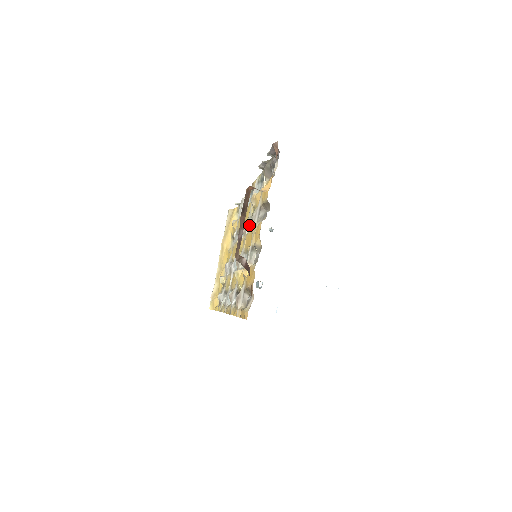
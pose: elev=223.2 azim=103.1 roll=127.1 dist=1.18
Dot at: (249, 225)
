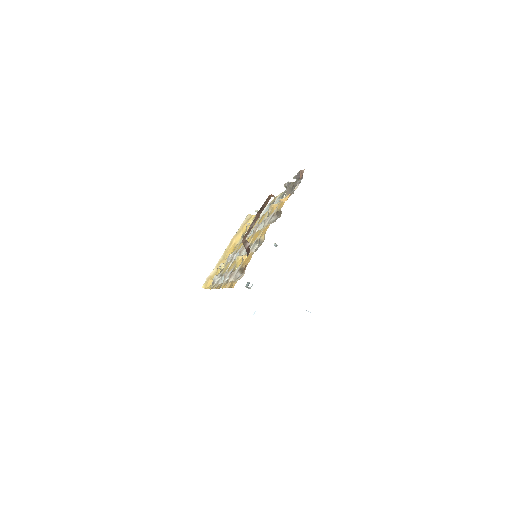
Dot at: (260, 226)
